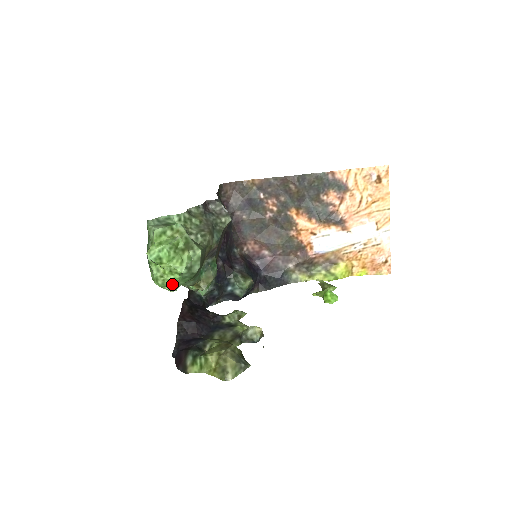
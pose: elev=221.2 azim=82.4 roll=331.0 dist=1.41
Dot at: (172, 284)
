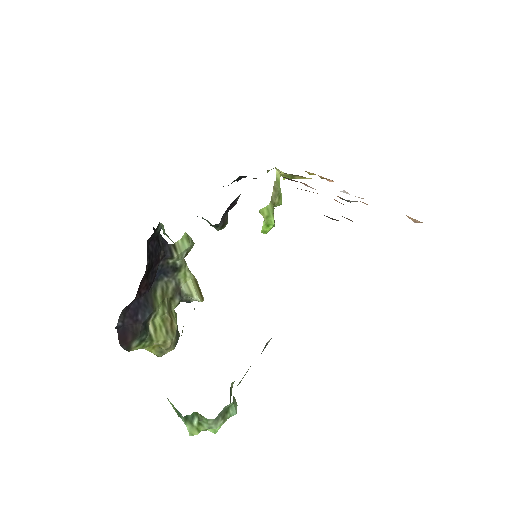
Dot at: occluded
